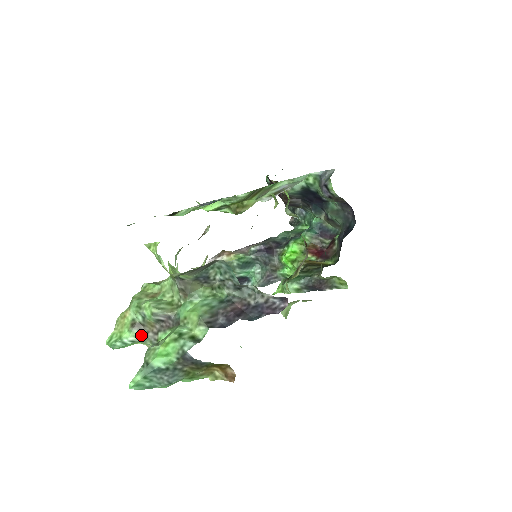
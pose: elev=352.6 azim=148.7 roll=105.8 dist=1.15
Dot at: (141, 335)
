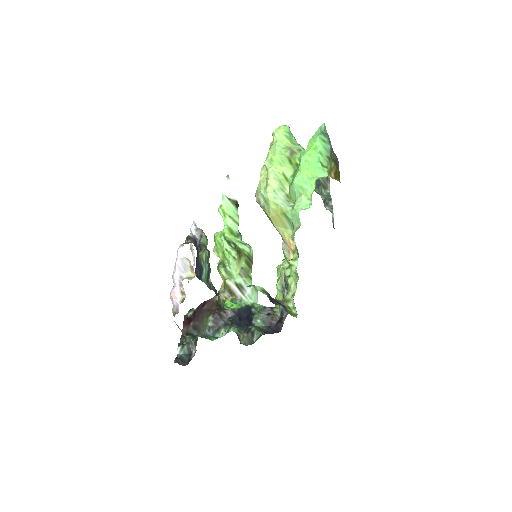
Dot at: occluded
